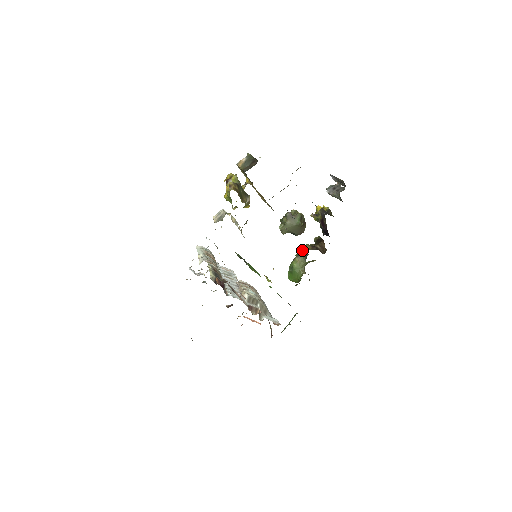
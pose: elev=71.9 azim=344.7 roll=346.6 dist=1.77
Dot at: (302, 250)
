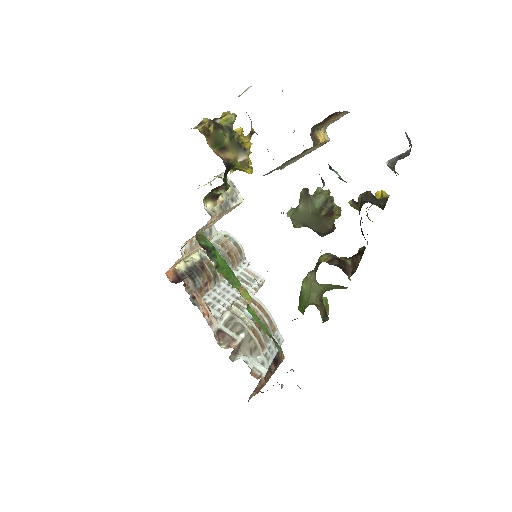
Dot at: occluded
